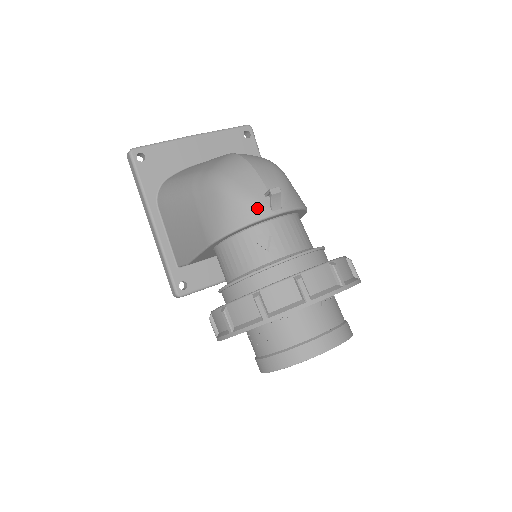
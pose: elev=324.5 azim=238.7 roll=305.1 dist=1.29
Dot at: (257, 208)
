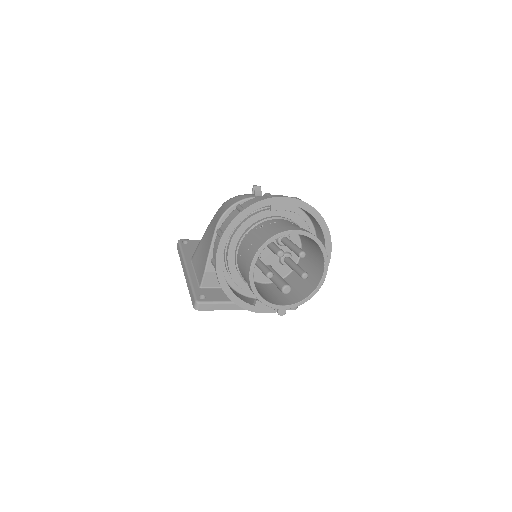
Dot at: (246, 196)
